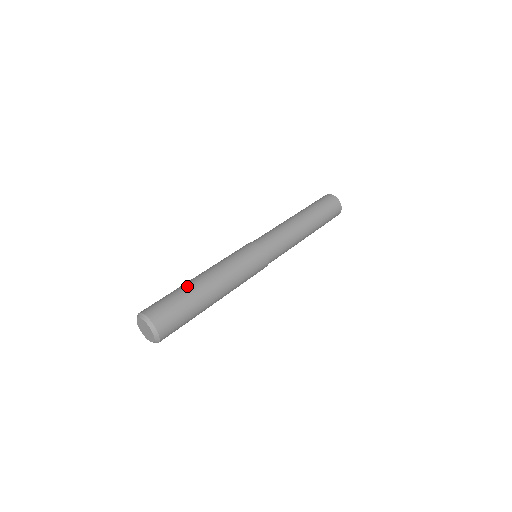
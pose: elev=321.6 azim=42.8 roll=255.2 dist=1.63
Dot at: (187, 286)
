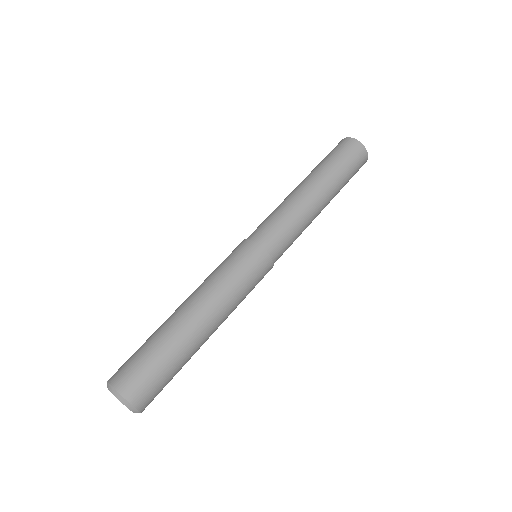
Dot at: (159, 327)
